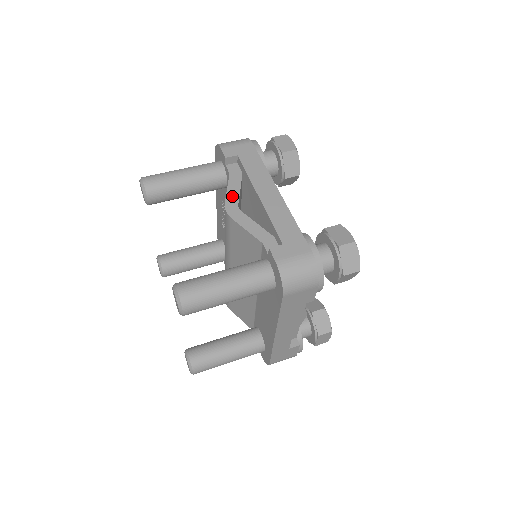
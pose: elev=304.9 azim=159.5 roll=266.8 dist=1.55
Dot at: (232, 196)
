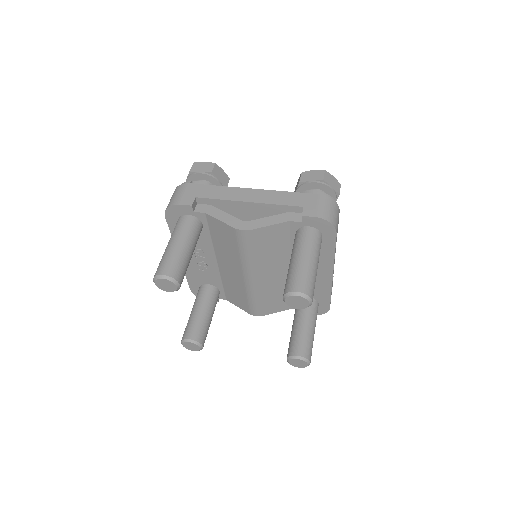
Dot at: (230, 220)
